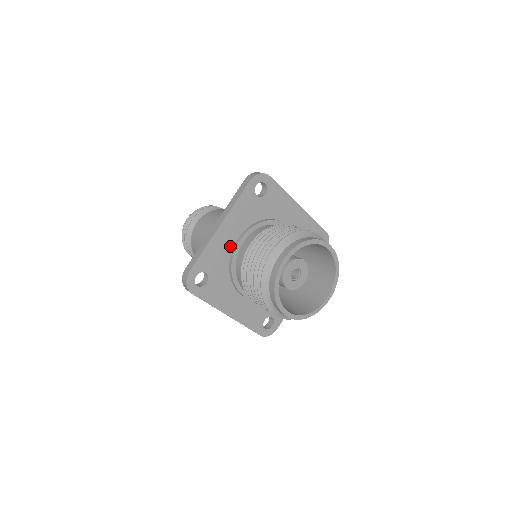
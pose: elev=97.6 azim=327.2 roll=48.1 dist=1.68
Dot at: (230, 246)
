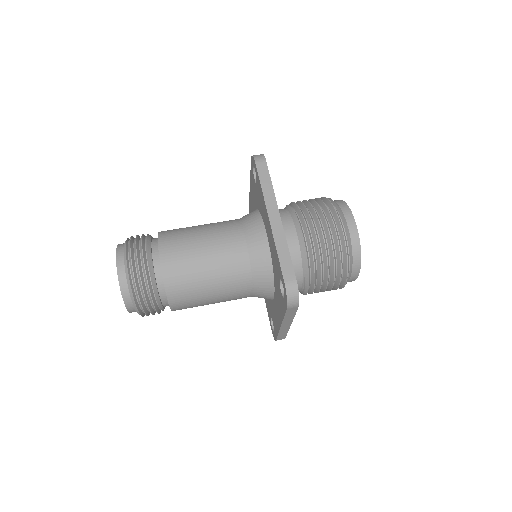
Dot at: occluded
